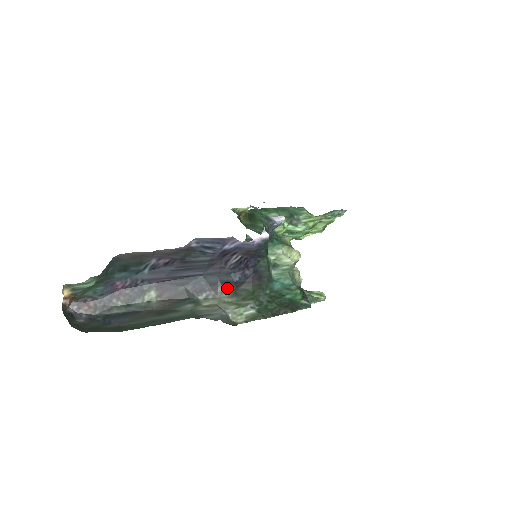
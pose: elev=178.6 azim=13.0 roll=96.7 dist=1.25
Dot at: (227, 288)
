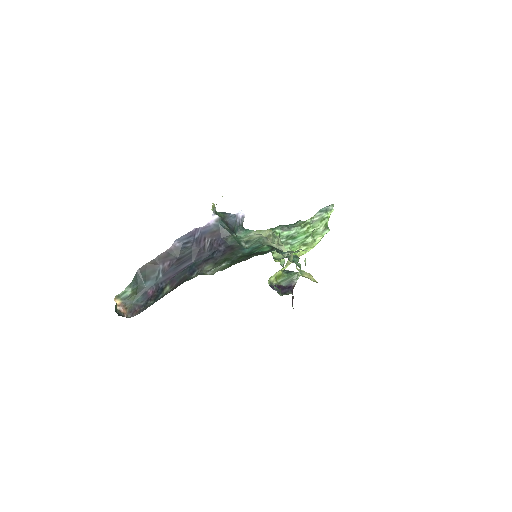
Dot at: (208, 262)
